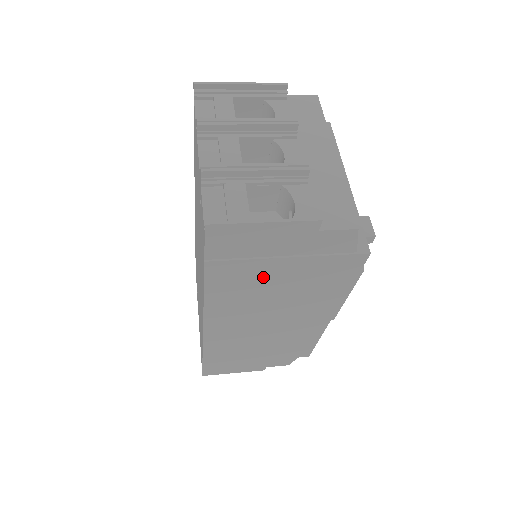
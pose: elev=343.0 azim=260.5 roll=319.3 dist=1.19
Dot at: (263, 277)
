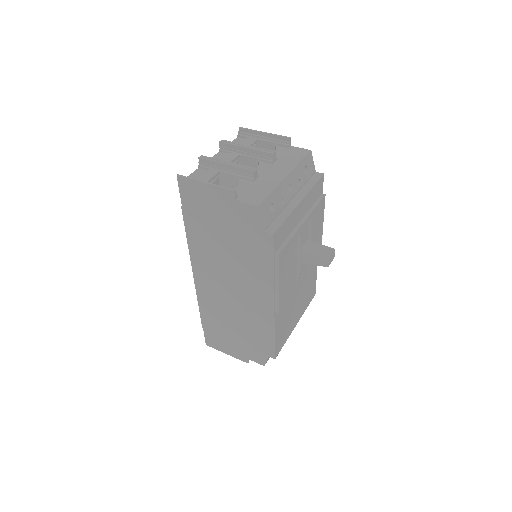
Dot at: (215, 235)
